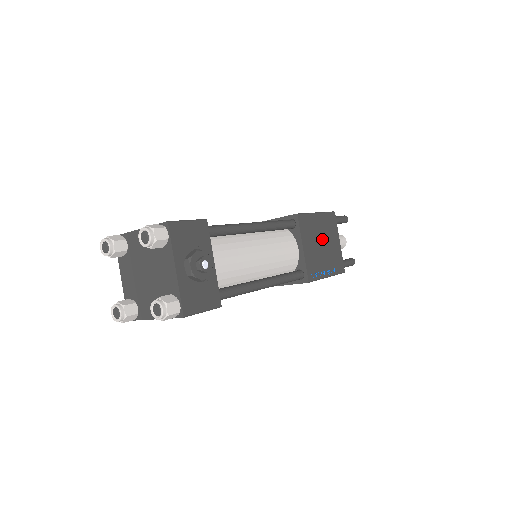
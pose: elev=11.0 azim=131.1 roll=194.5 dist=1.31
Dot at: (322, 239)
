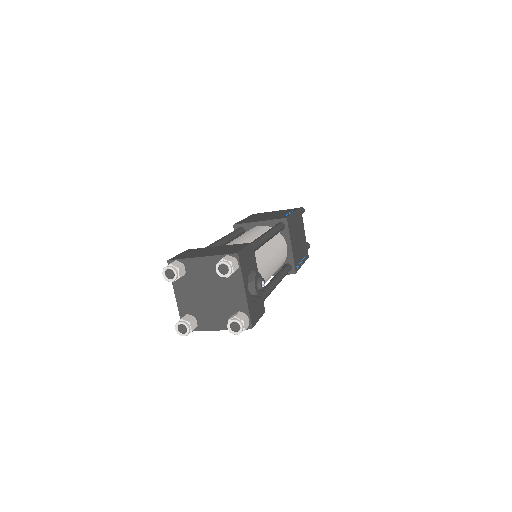
Dot at: (298, 234)
